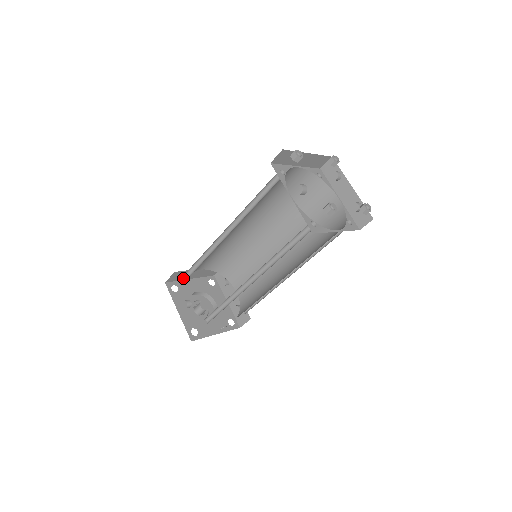
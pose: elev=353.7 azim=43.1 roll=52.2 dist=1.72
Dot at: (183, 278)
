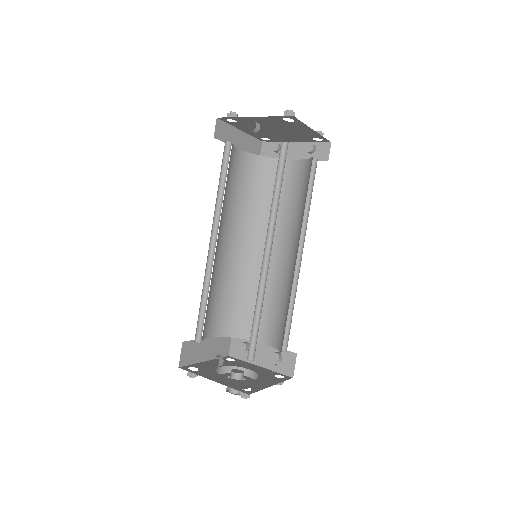
Dot at: (196, 359)
